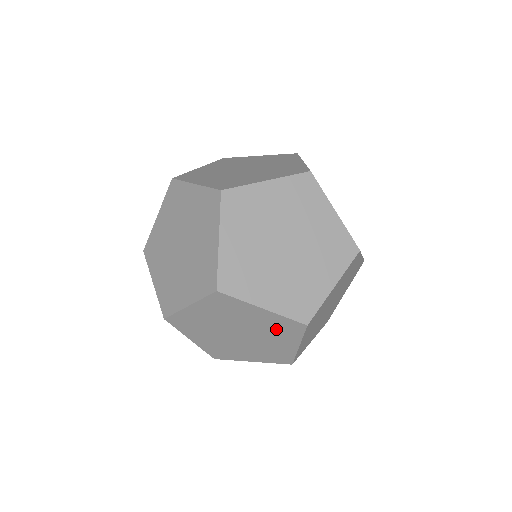
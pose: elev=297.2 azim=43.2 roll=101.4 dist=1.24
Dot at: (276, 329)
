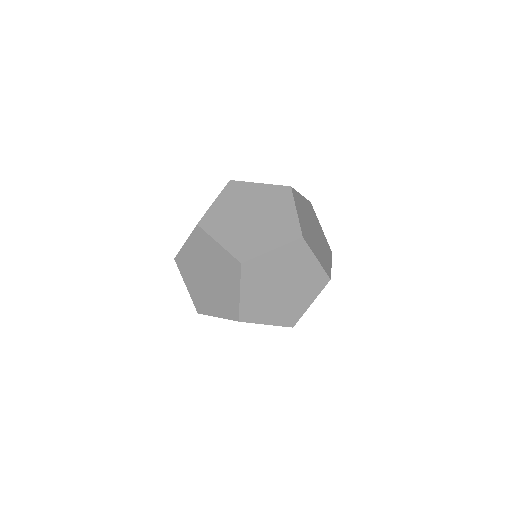
Dot at: occluded
